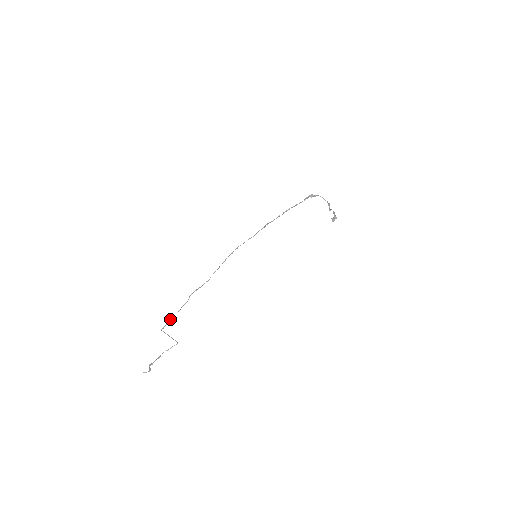
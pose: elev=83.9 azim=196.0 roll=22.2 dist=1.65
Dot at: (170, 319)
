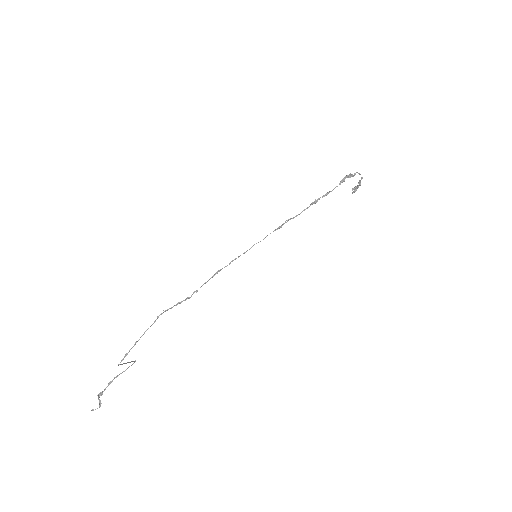
Dot at: (130, 349)
